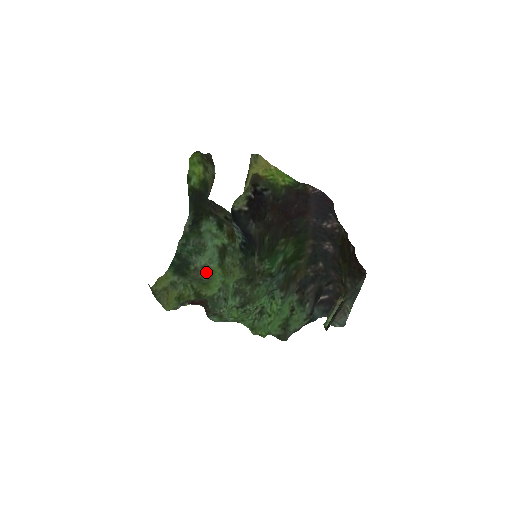
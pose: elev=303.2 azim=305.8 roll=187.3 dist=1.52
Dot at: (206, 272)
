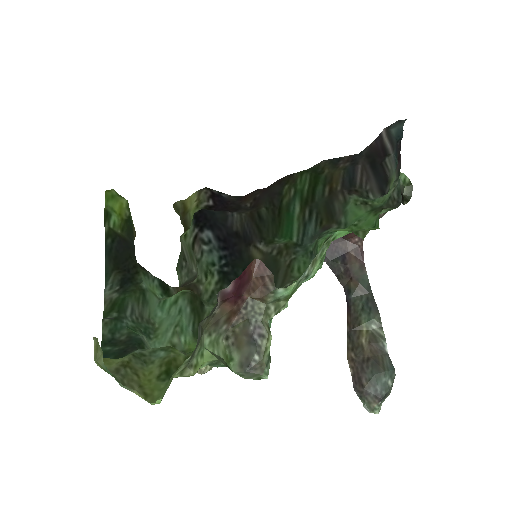
Dot at: occluded
